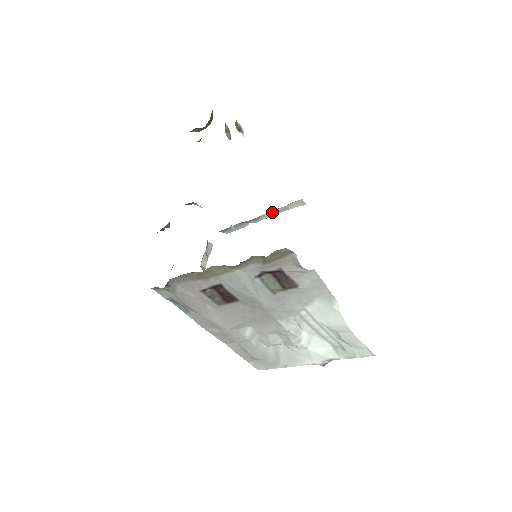
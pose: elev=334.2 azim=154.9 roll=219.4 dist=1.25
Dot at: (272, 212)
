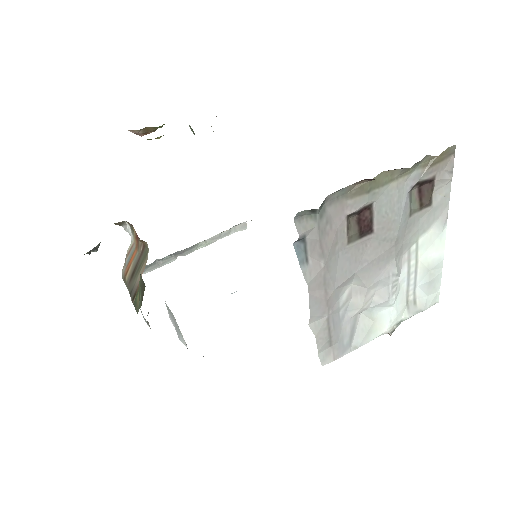
Dot at: (210, 239)
